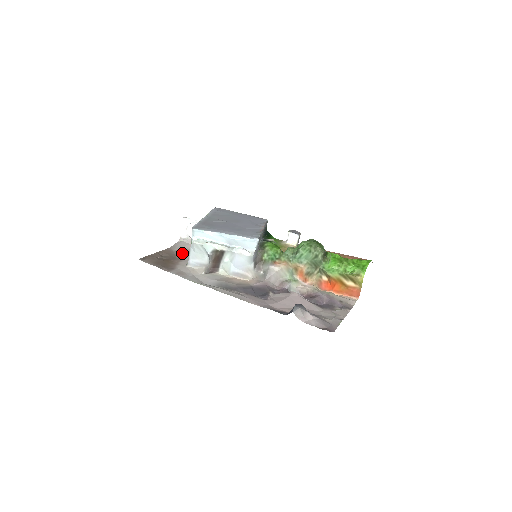
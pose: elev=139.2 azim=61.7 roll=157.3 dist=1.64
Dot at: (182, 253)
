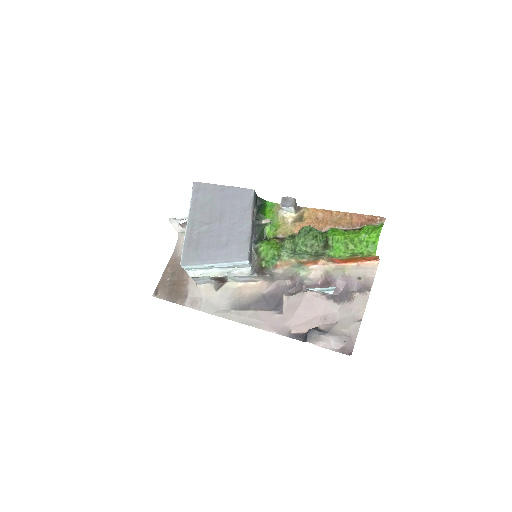
Dot at: occluded
